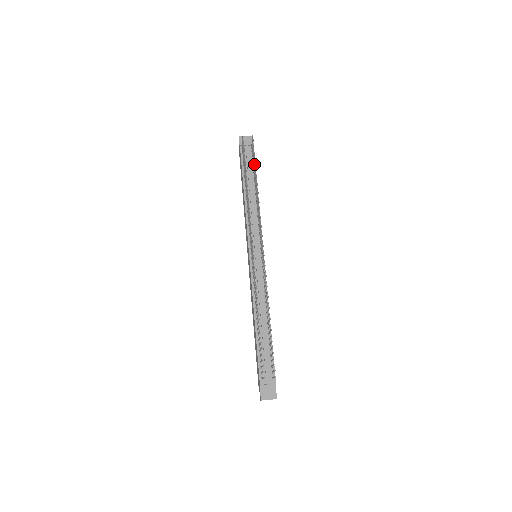
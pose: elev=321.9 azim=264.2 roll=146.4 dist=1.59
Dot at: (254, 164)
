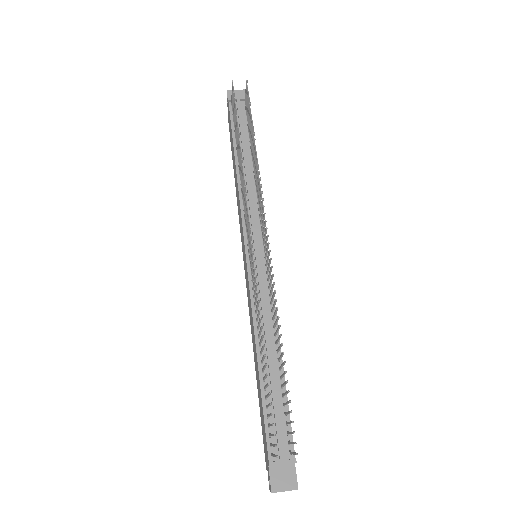
Dot at: (250, 120)
